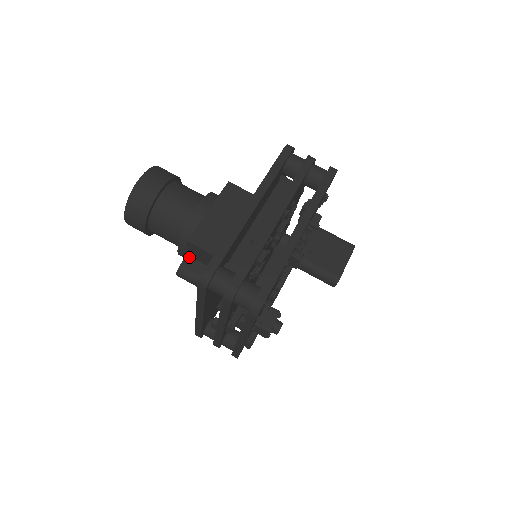
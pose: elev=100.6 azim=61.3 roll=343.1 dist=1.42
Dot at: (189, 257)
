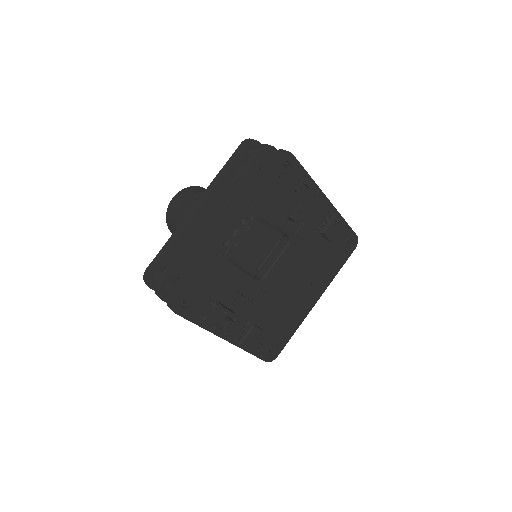
Dot at: occluded
